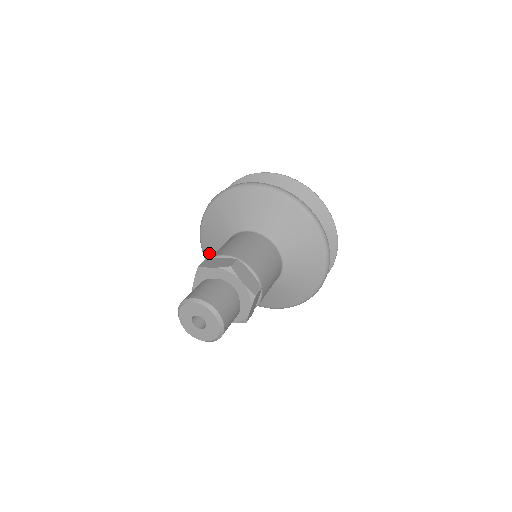
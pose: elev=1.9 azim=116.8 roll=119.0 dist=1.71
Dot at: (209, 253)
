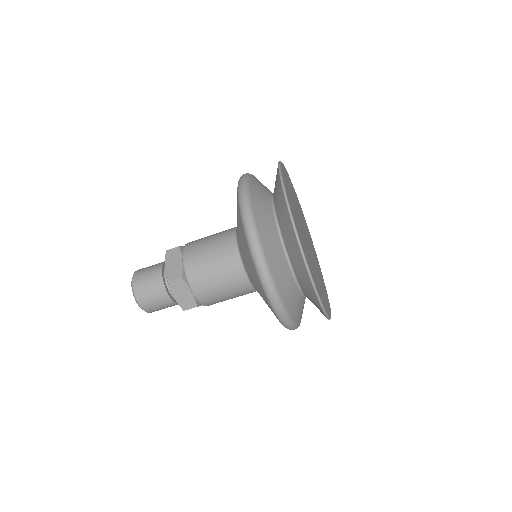
Dot at: occluded
